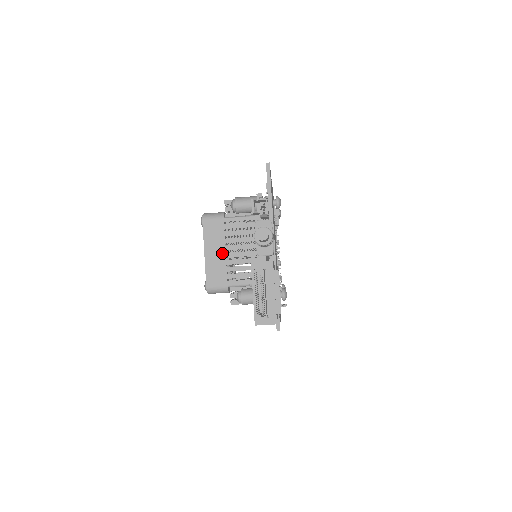
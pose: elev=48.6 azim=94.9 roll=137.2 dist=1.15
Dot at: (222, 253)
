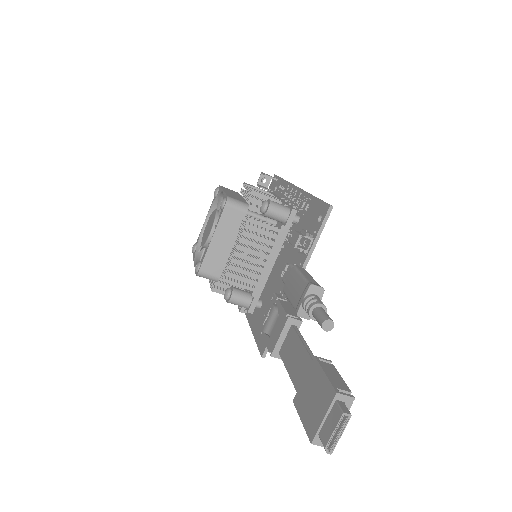
Dot at: (229, 245)
